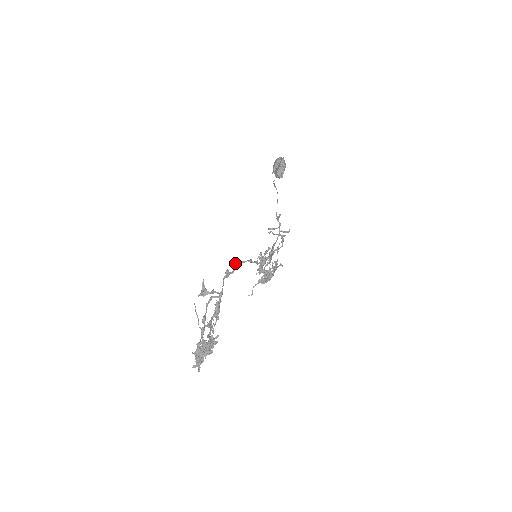
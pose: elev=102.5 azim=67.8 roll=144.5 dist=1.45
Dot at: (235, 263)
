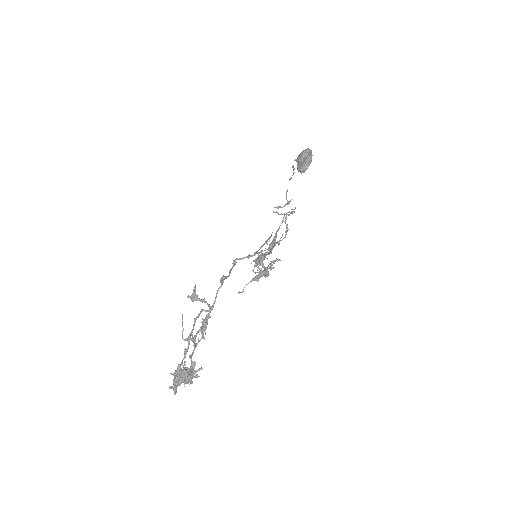
Dot at: (232, 263)
